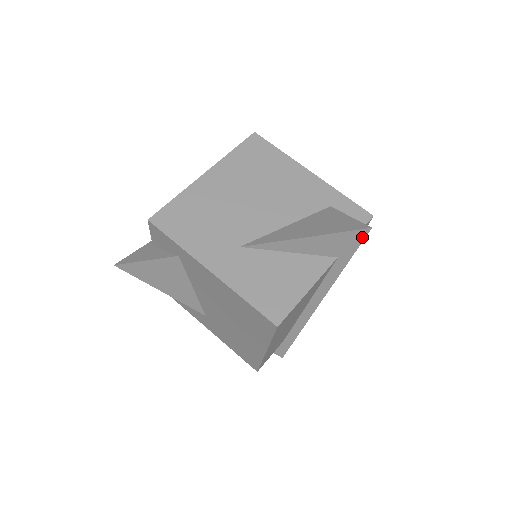
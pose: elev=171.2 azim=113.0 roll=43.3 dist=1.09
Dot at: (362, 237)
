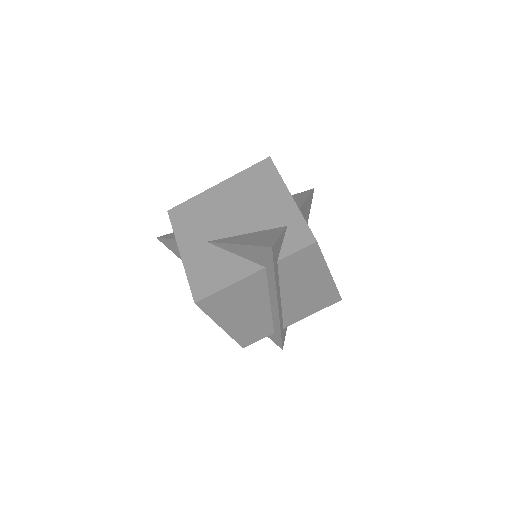
Dot at: (271, 254)
